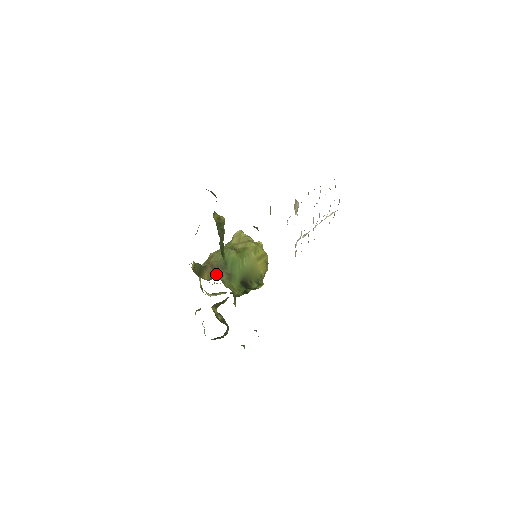
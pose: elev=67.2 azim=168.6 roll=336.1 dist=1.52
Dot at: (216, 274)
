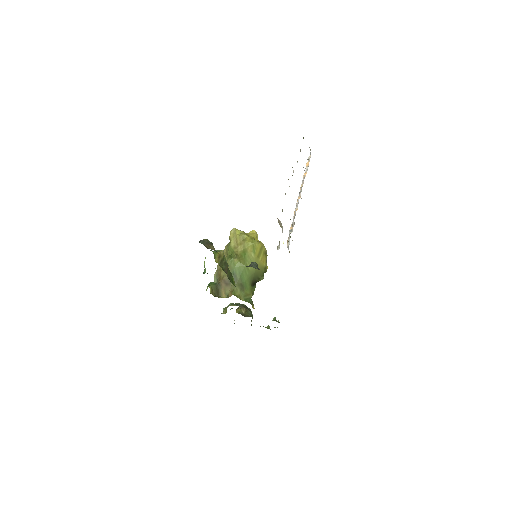
Dot at: (231, 290)
